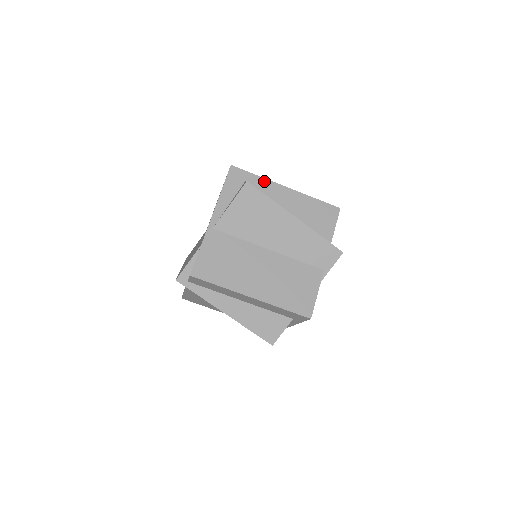
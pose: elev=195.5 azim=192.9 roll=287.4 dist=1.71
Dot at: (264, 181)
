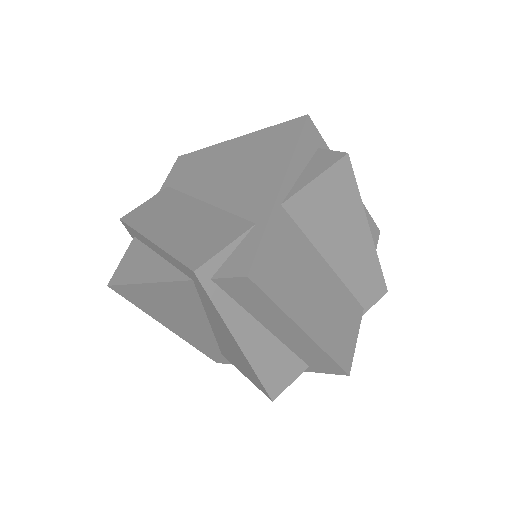
Dot at: occluded
